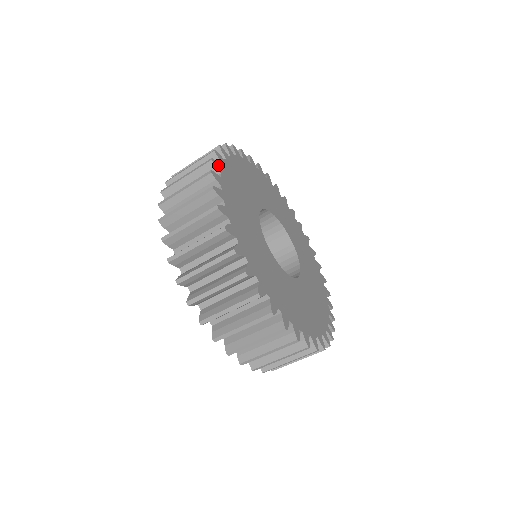
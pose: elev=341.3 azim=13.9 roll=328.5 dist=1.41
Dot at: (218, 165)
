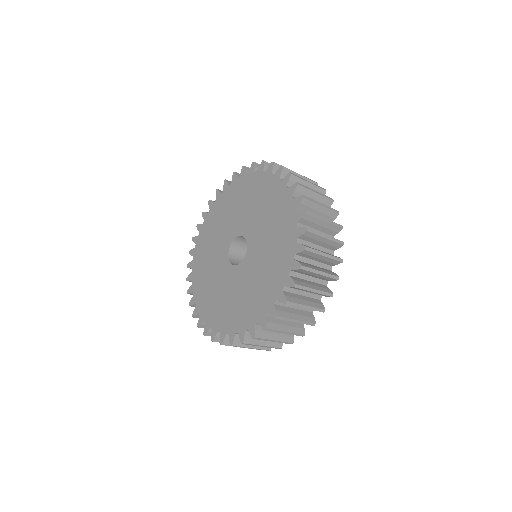
Dot at: occluded
